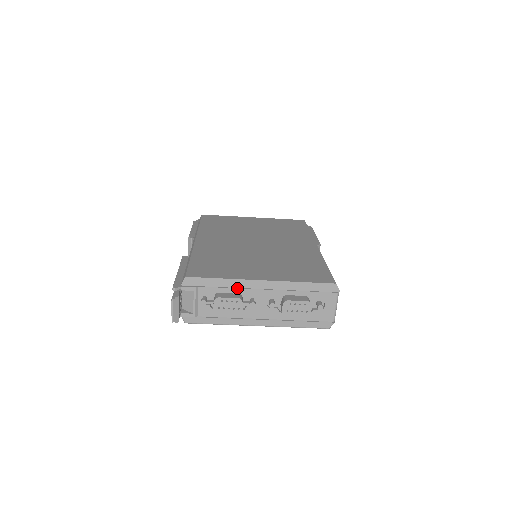
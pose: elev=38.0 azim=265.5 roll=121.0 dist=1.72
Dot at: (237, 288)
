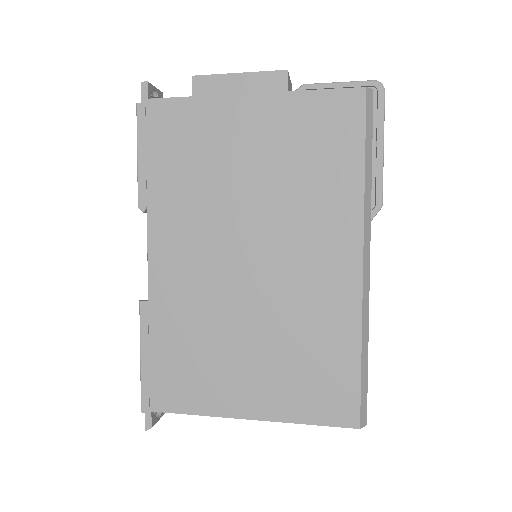
Dot at: occluded
